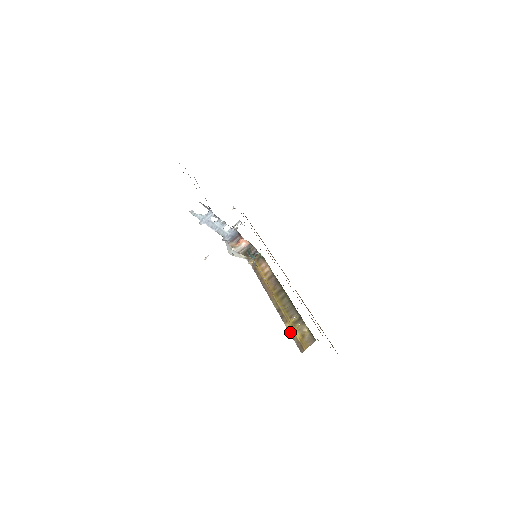
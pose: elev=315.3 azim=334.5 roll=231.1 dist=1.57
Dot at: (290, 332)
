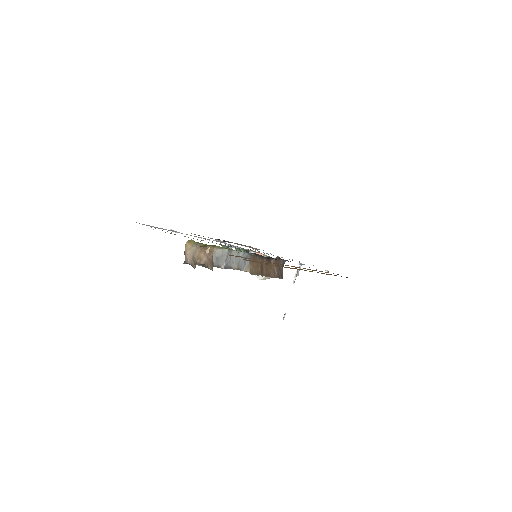
Dot at: occluded
